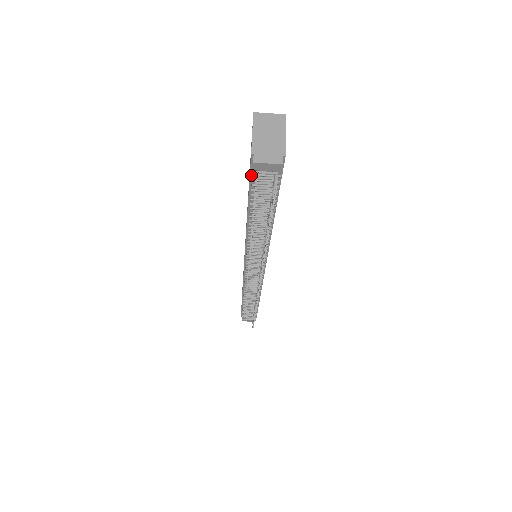
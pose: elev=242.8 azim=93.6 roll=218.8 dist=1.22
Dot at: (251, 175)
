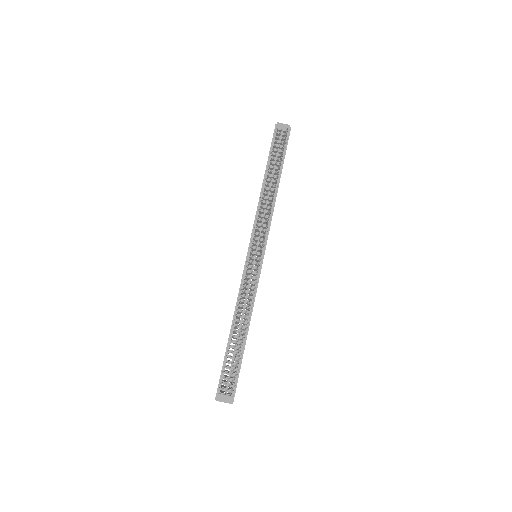
Dot at: (273, 140)
